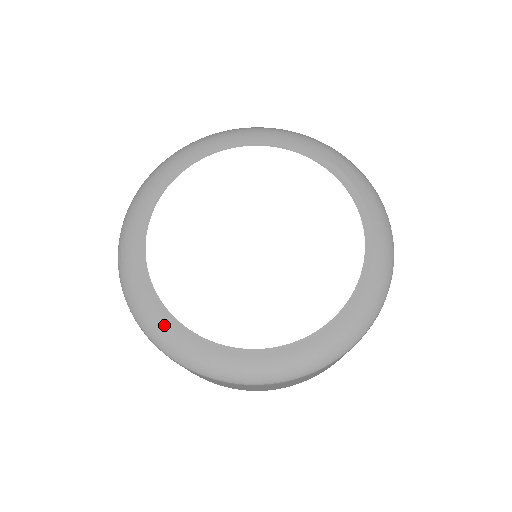
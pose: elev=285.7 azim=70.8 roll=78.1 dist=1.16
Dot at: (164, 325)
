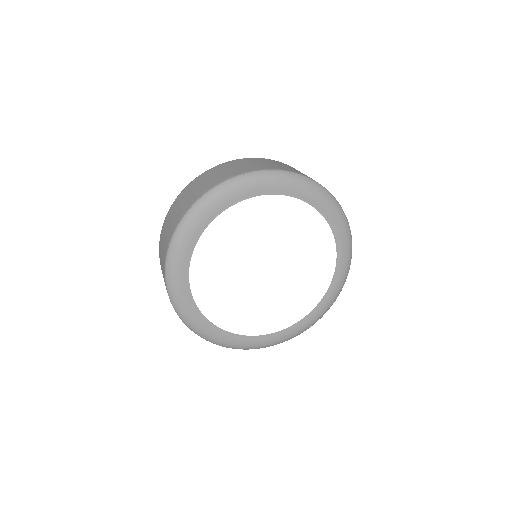
Dot at: (225, 338)
